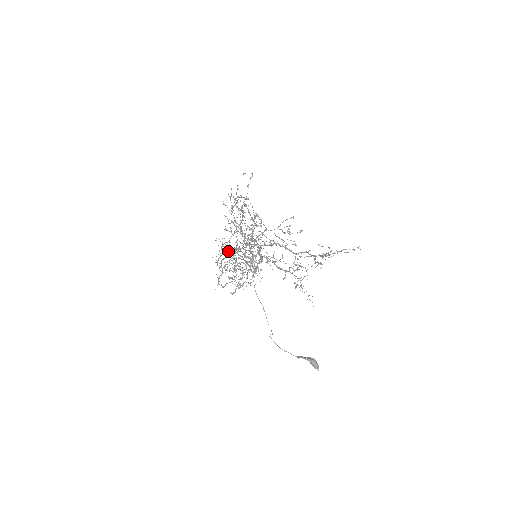
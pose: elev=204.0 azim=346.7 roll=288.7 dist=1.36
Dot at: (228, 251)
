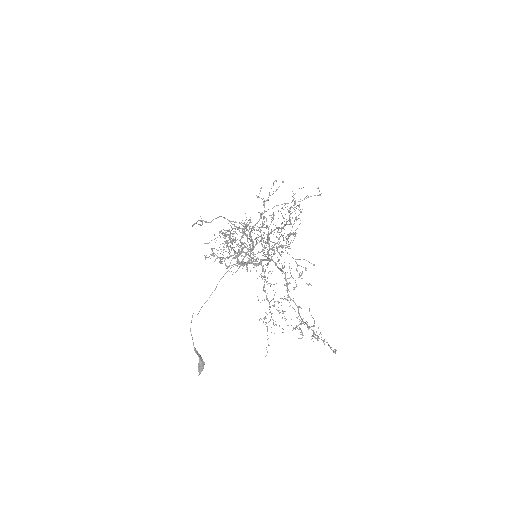
Dot at: occluded
